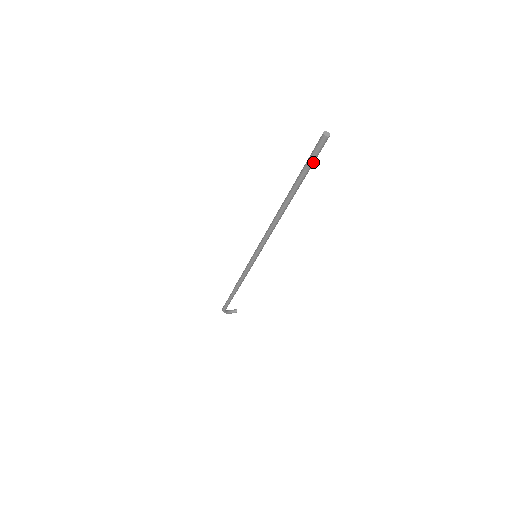
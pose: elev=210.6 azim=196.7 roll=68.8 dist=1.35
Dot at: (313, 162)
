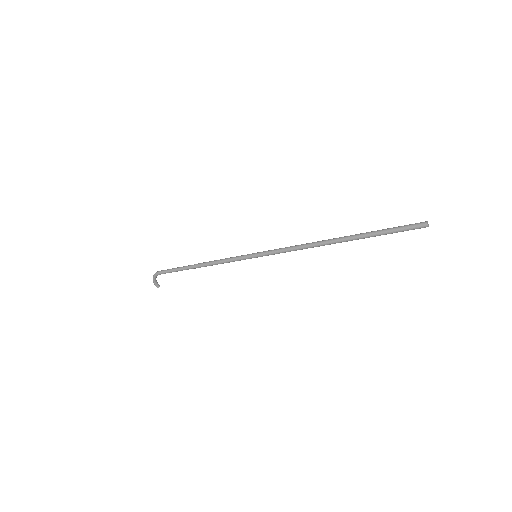
Dot at: (396, 232)
